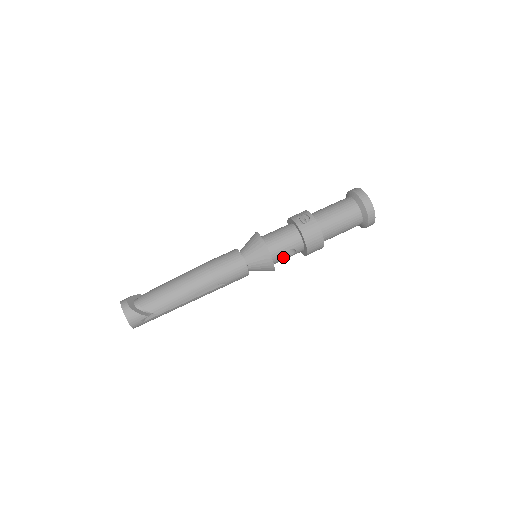
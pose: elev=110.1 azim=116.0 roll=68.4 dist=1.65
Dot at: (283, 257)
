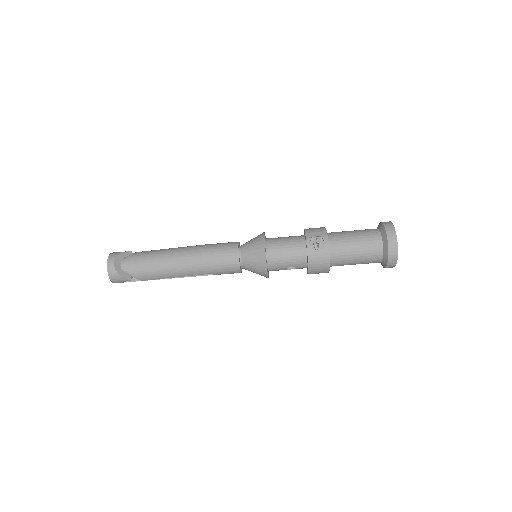
Dot at: (282, 269)
